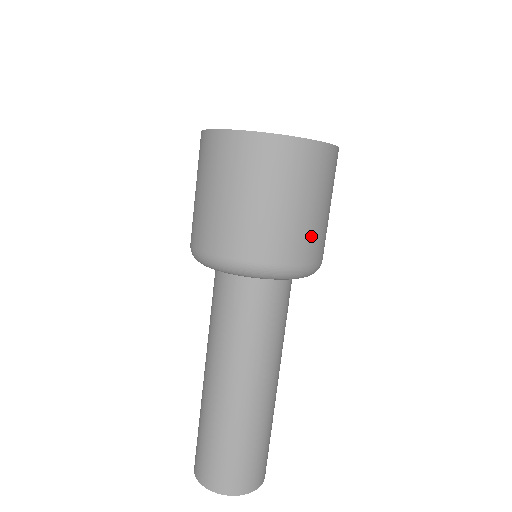
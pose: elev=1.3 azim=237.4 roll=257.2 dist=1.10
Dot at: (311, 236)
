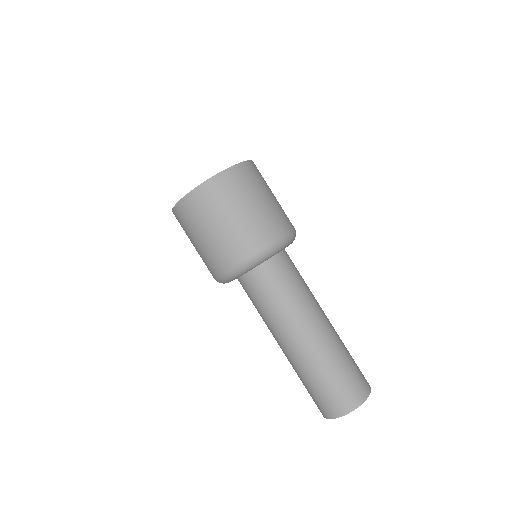
Dot at: (282, 212)
